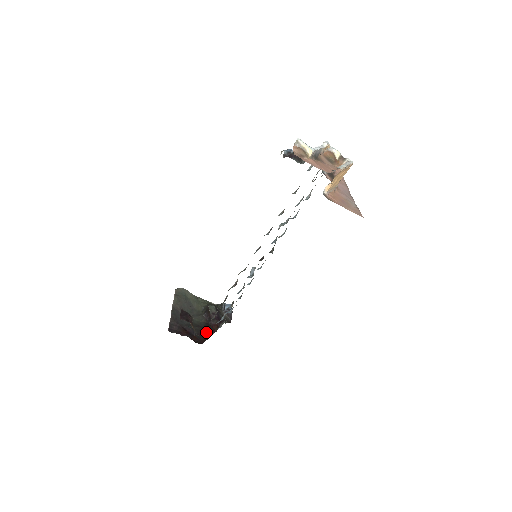
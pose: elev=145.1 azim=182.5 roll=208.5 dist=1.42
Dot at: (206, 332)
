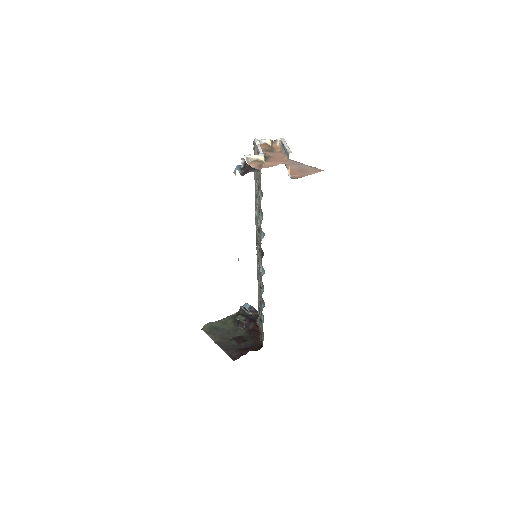
Dot at: (255, 337)
